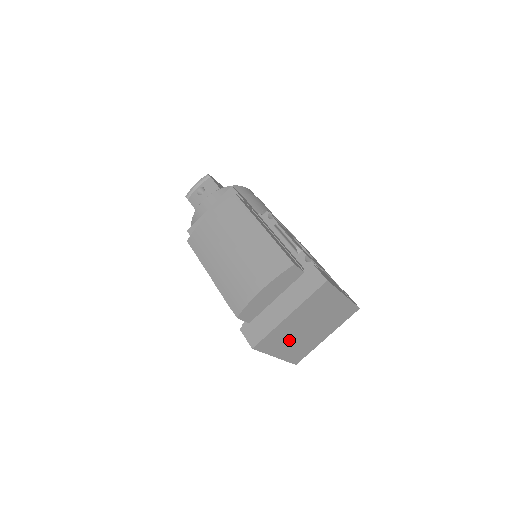
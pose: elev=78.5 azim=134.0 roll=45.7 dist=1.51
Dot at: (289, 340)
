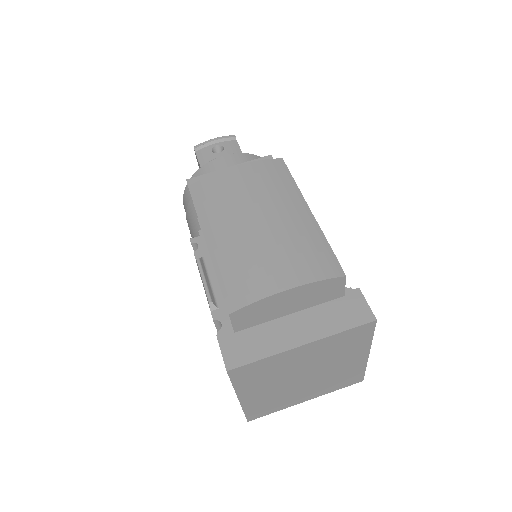
Dot at: (271, 382)
